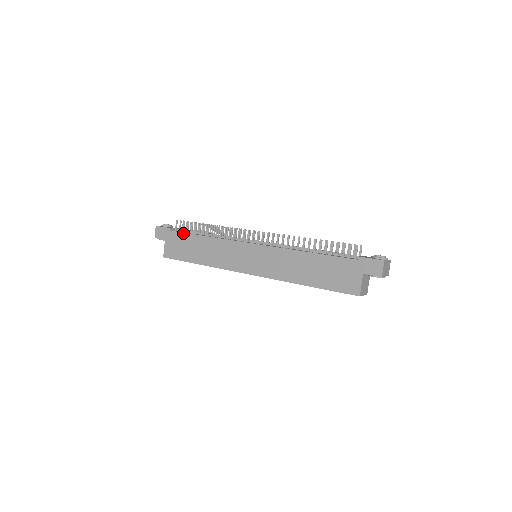
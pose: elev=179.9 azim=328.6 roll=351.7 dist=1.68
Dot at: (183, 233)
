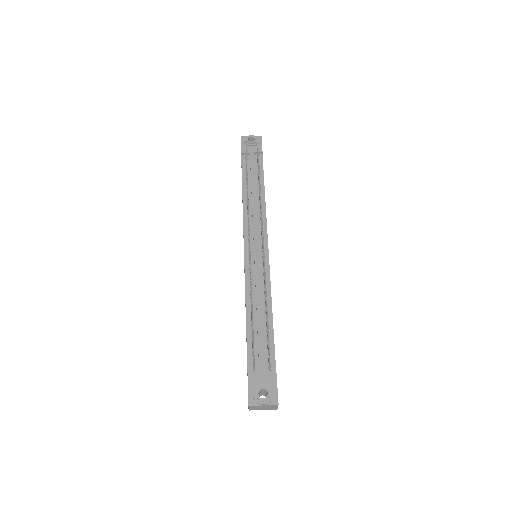
Dot at: occluded
